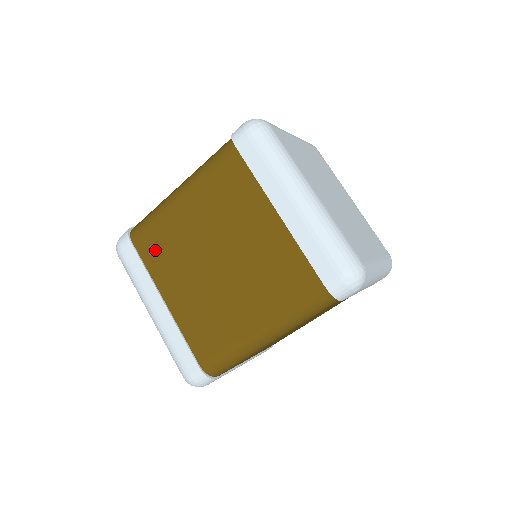
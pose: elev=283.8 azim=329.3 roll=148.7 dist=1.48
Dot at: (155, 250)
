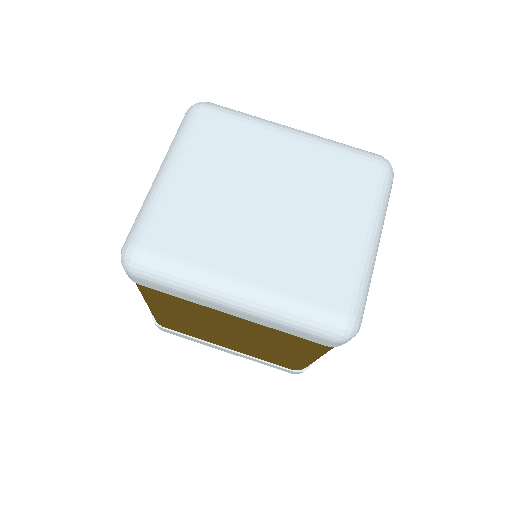
Dot at: (183, 330)
